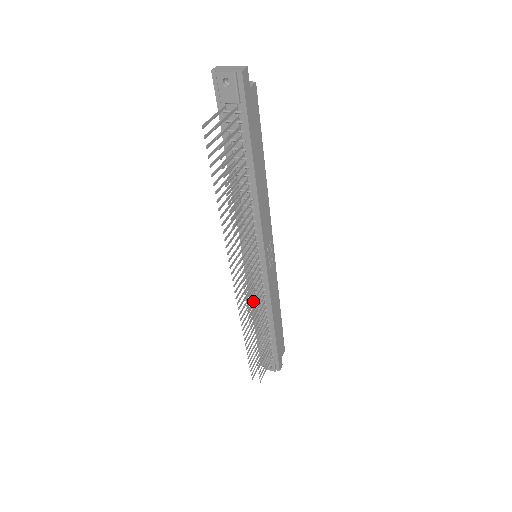
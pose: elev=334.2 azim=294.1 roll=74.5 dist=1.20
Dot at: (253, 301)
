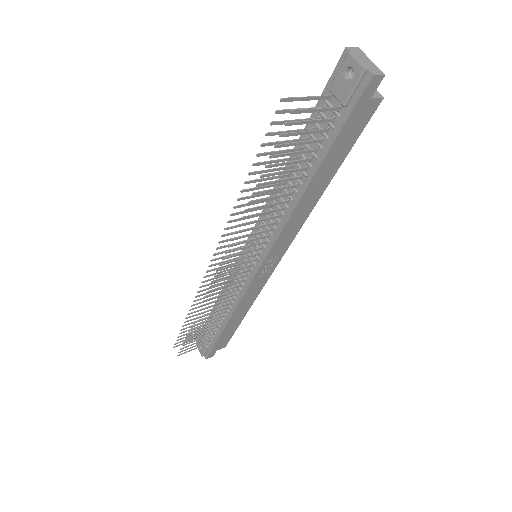
Dot at: (219, 292)
